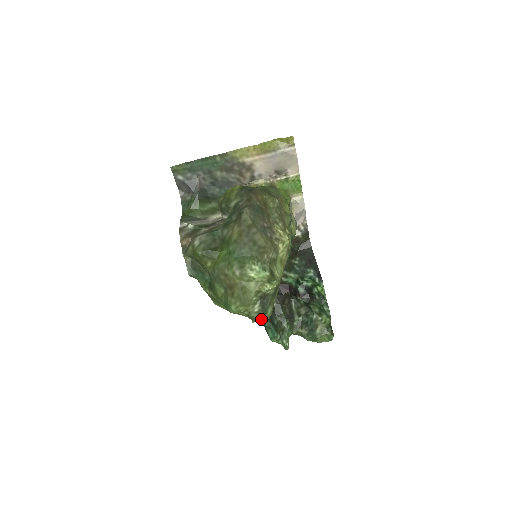
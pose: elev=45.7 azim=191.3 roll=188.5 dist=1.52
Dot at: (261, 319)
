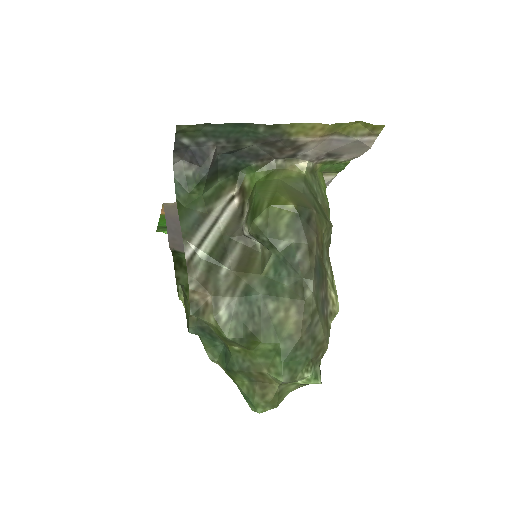
Dot at: occluded
